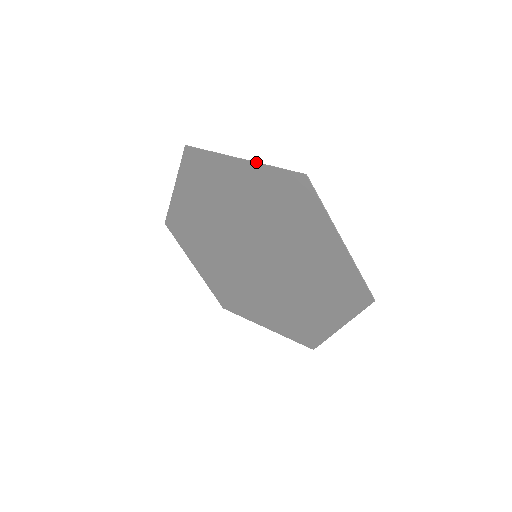
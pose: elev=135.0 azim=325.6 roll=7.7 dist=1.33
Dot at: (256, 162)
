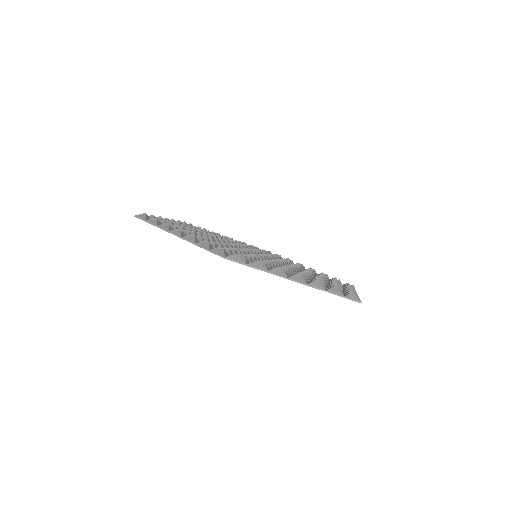
Dot at: (314, 287)
